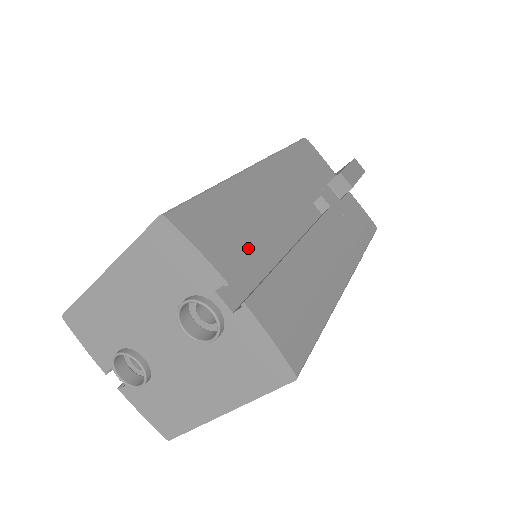
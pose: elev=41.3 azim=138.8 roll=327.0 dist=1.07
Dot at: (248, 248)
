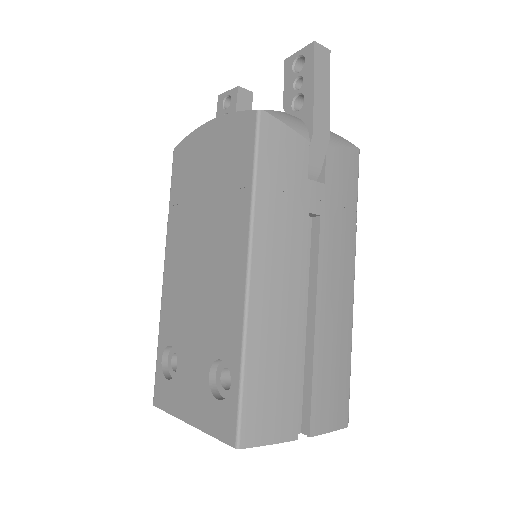
Dot at: (292, 391)
